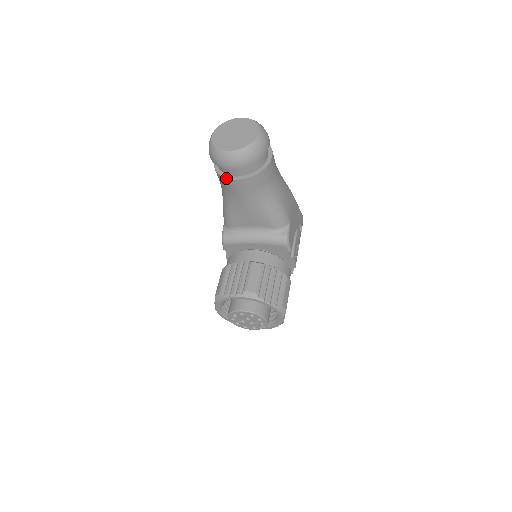
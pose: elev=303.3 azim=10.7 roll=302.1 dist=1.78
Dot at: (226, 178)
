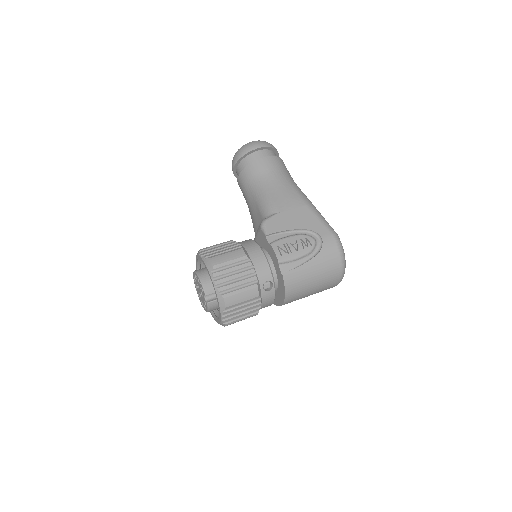
Dot at: (238, 184)
